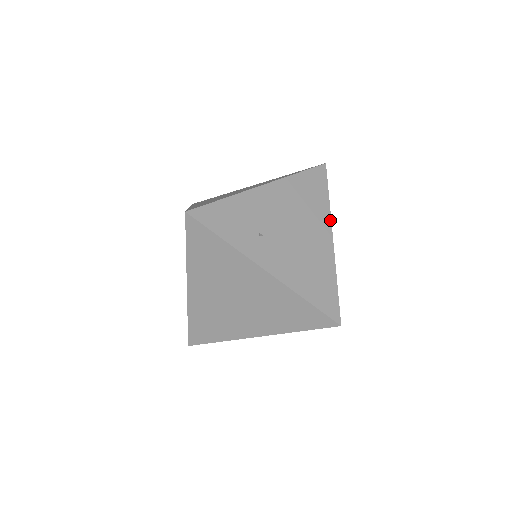
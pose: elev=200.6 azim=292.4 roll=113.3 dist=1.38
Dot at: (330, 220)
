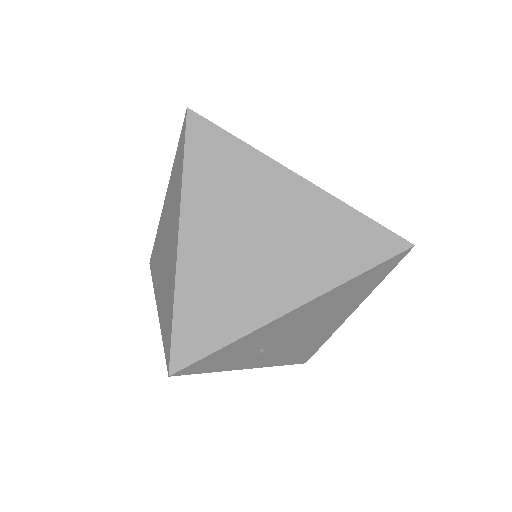
Dot at: occluded
